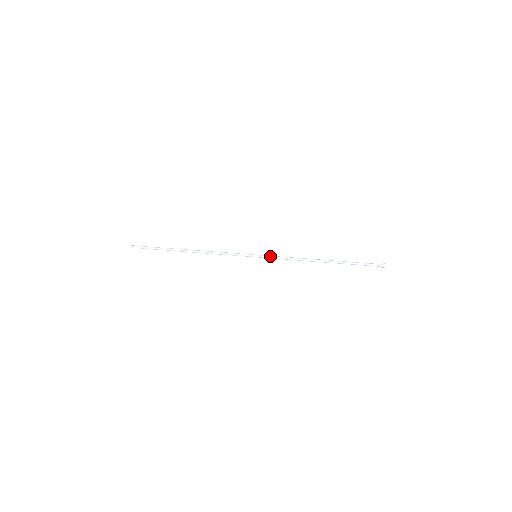
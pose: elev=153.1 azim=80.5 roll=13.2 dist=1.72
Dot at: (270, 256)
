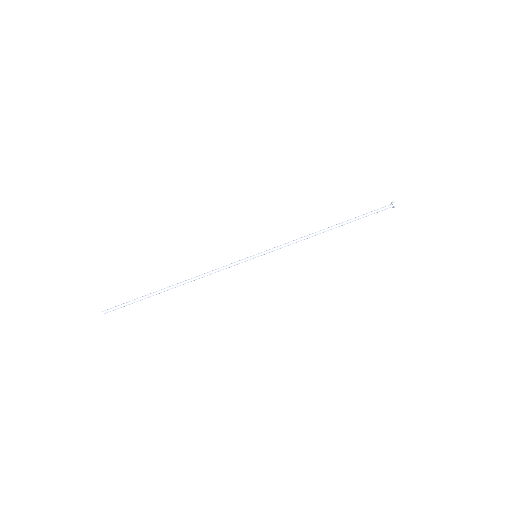
Dot at: (272, 250)
